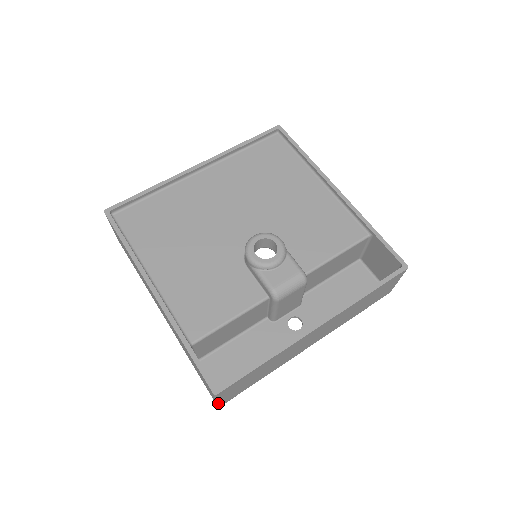
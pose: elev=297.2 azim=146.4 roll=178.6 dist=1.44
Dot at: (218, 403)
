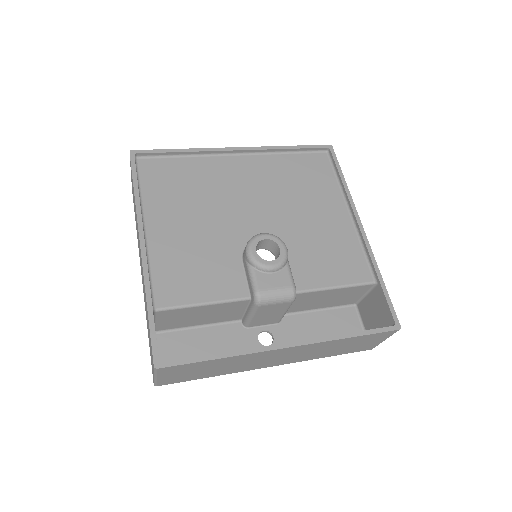
Dot at: (155, 381)
